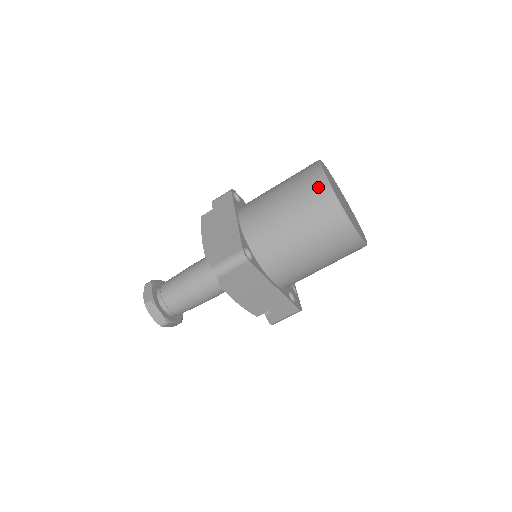
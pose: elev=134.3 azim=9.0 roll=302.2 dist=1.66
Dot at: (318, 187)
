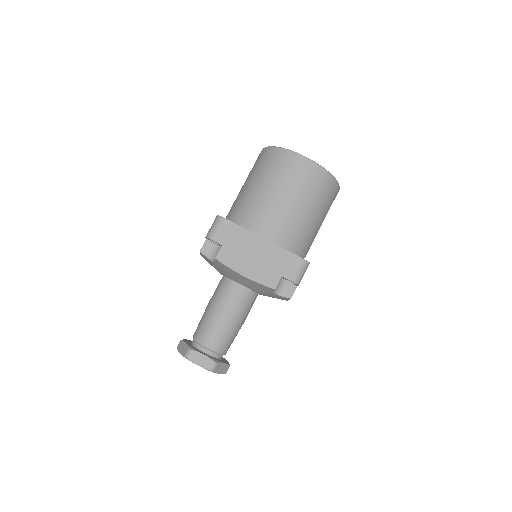
Dot at: (314, 173)
